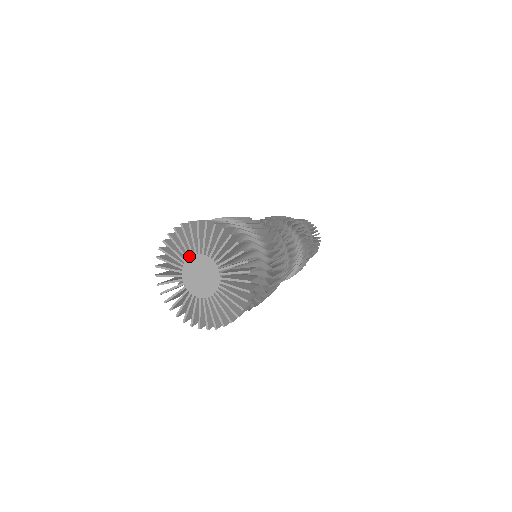
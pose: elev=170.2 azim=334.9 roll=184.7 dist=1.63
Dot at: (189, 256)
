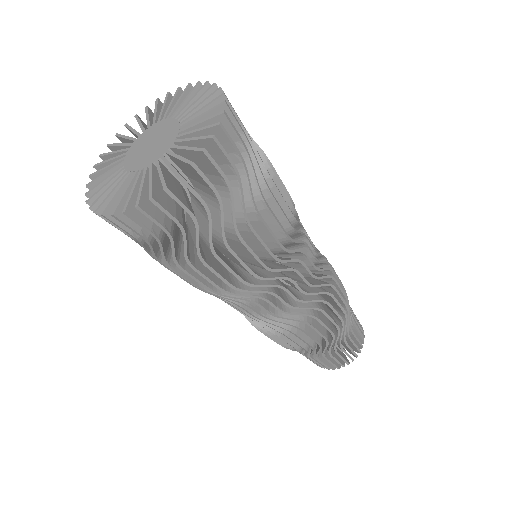
Dot at: (131, 145)
